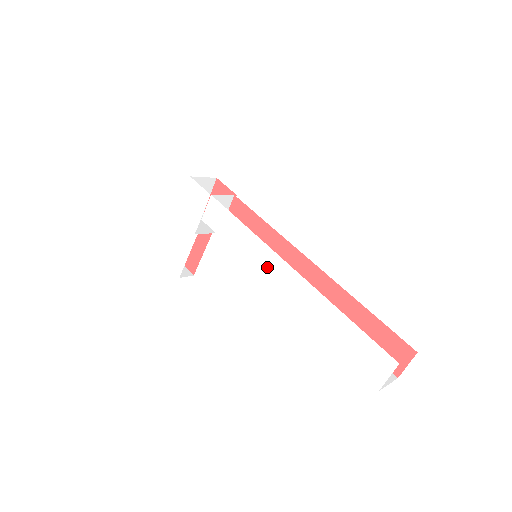
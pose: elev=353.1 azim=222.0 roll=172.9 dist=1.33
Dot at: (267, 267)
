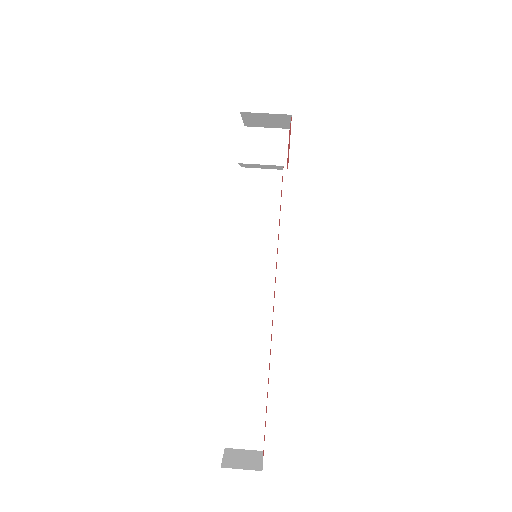
Dot at: occluded
